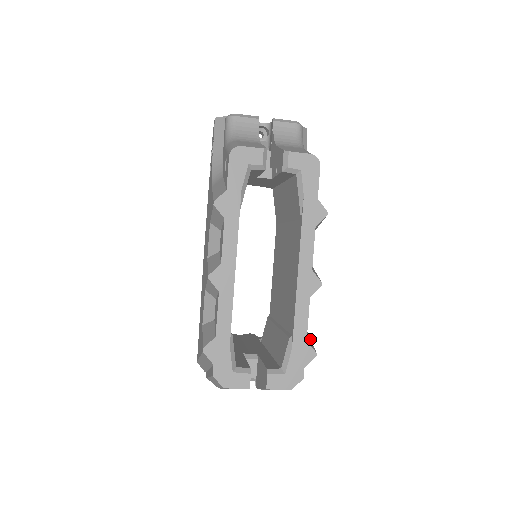
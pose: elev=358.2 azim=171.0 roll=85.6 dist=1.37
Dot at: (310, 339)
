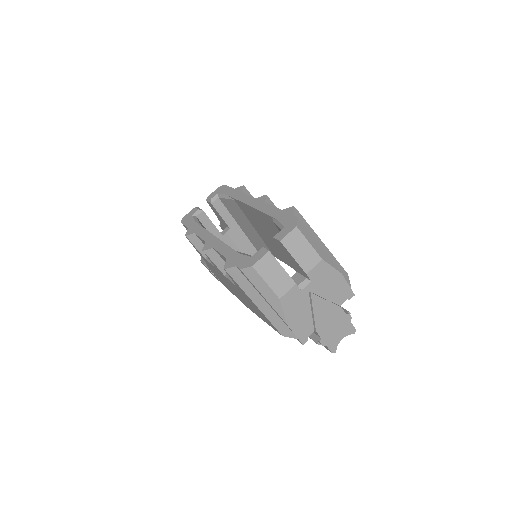
Dot at: occluded
